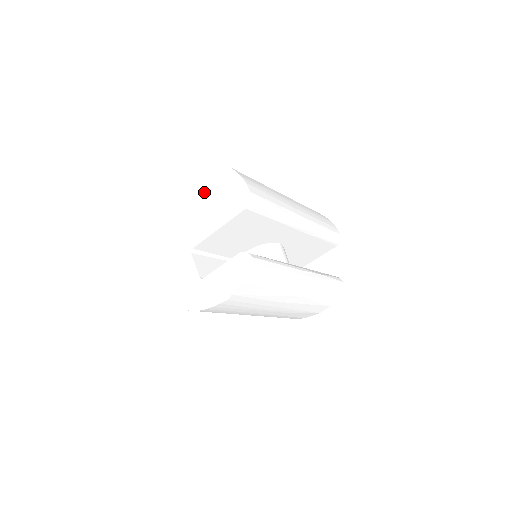
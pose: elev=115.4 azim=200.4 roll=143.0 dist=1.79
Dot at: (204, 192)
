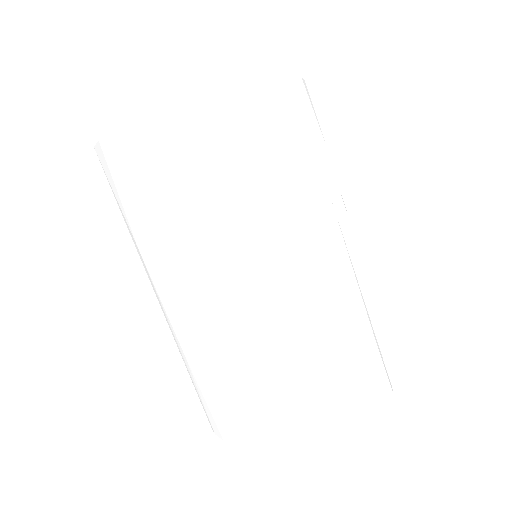
Dot at: occluded
